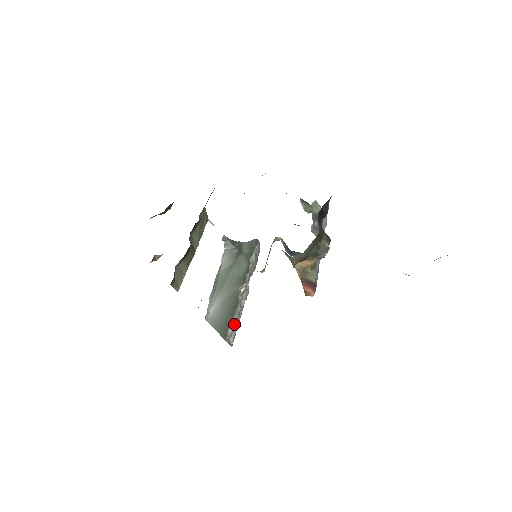
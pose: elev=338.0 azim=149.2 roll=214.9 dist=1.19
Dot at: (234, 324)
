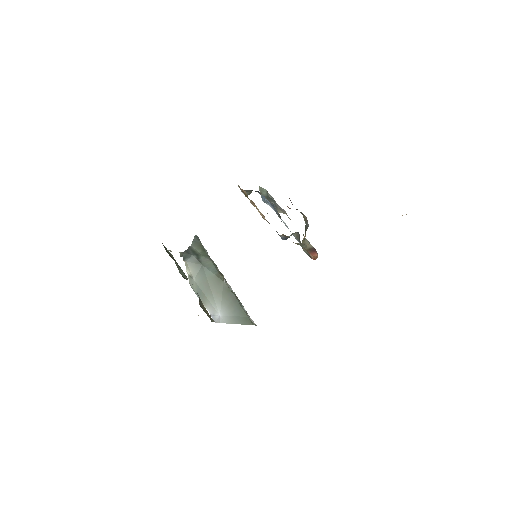
Dot at: (245, 310)
